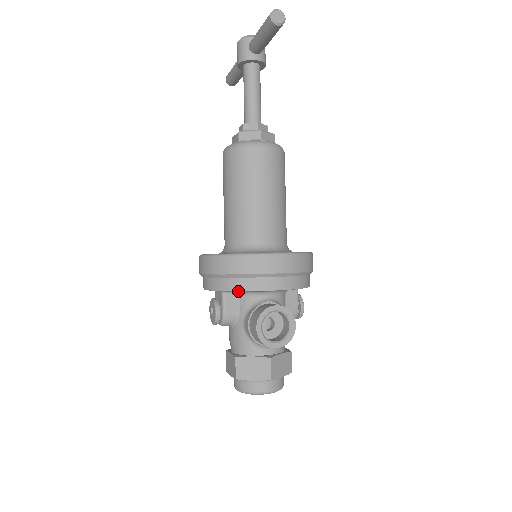
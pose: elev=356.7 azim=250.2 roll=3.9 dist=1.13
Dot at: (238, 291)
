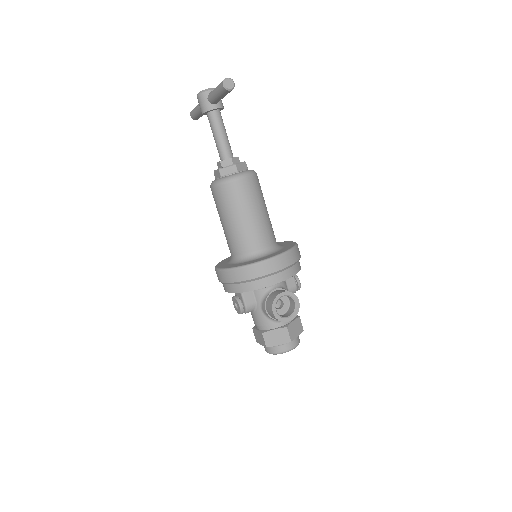
Dot at: (253, 290)
